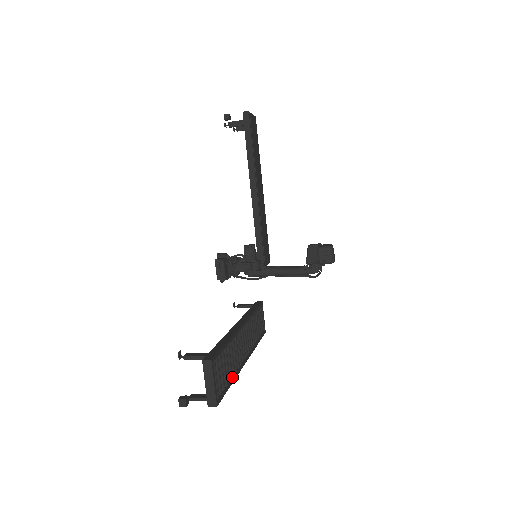
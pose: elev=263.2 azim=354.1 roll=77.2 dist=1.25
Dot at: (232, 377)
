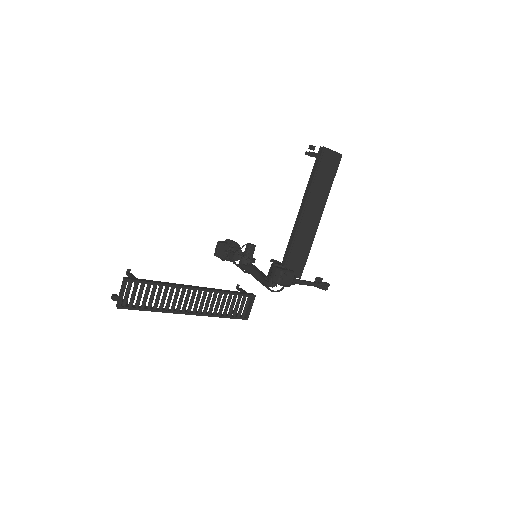
Dot at: (155, 308)
